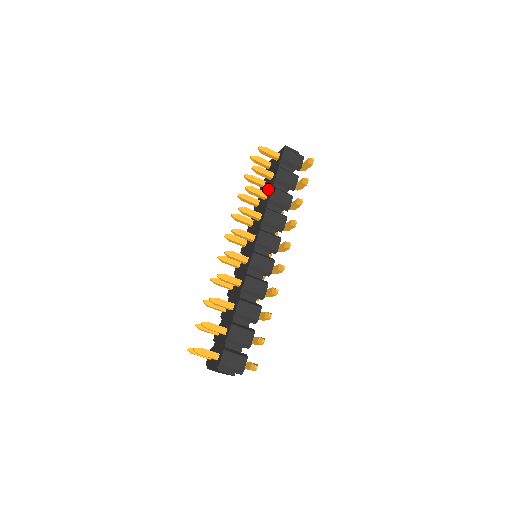
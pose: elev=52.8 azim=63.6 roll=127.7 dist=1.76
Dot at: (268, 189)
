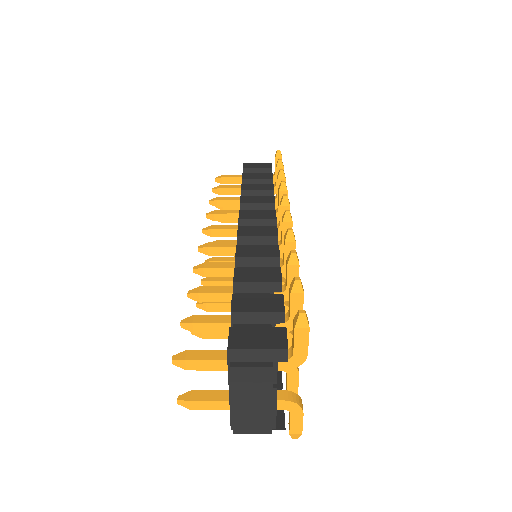
Dot at: occluded
